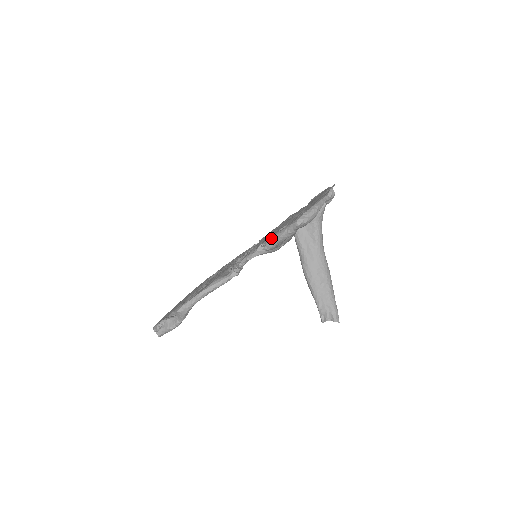
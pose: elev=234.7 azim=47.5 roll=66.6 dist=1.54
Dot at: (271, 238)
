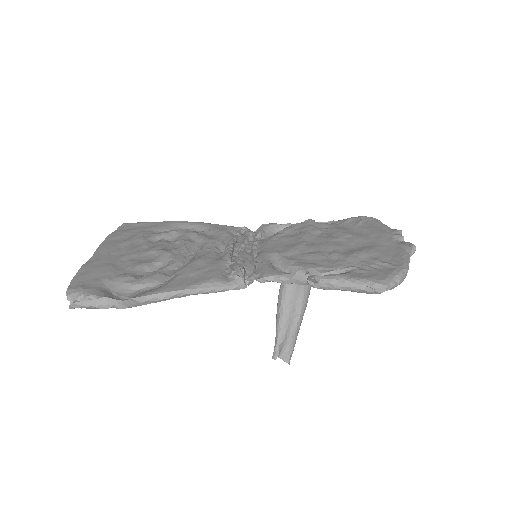
Dot at: (334, 279)
